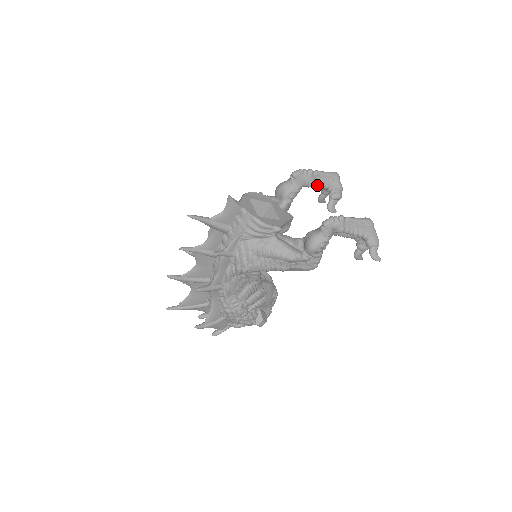
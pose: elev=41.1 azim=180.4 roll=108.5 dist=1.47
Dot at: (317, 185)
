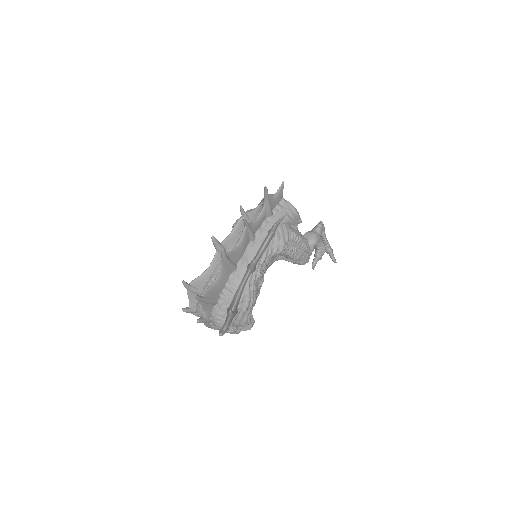
Dot at: occluded
